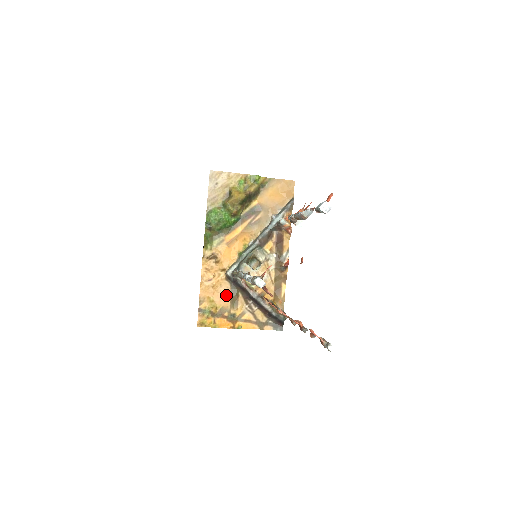
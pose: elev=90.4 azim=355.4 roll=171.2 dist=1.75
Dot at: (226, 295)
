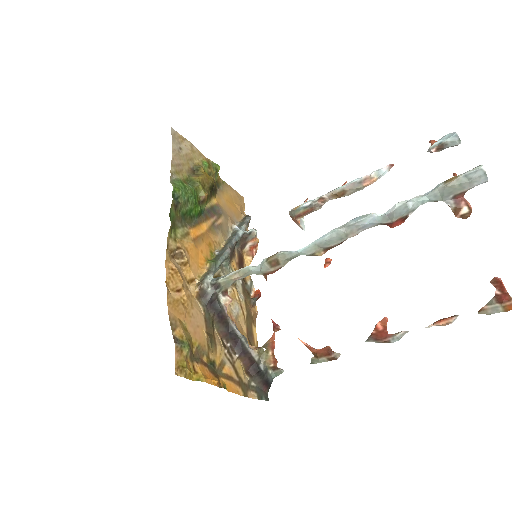
Dot at: (200, 324)
